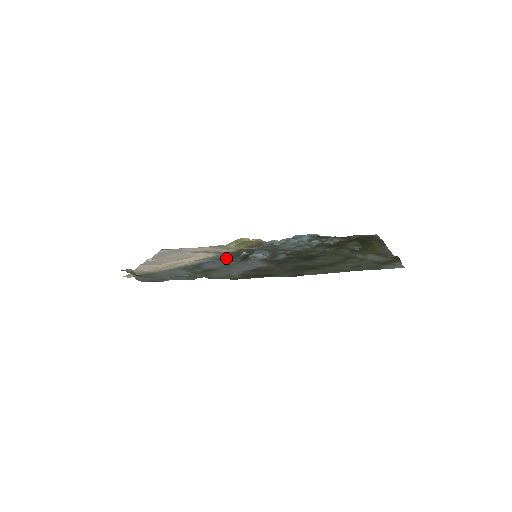
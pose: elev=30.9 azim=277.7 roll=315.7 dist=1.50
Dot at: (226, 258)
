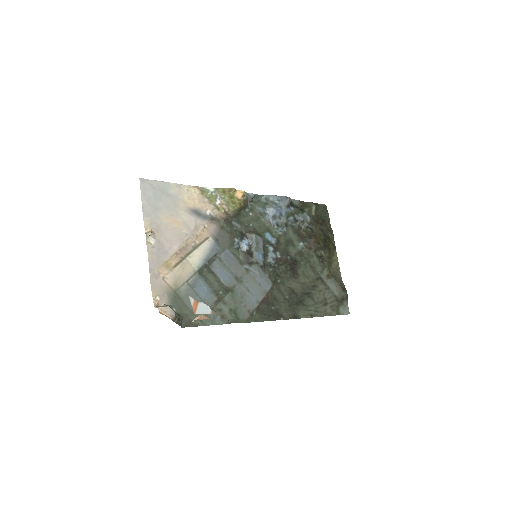
Dot at: (226, 243)
